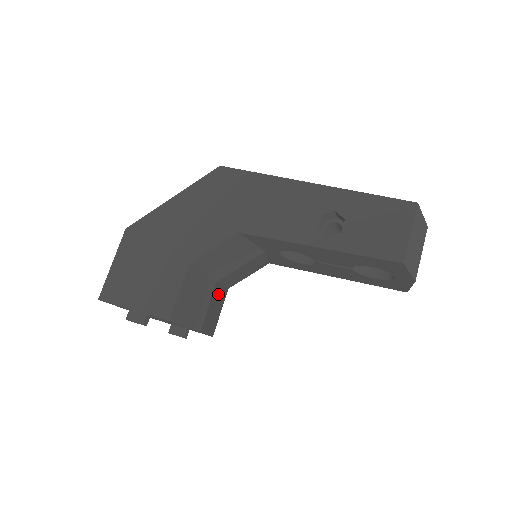
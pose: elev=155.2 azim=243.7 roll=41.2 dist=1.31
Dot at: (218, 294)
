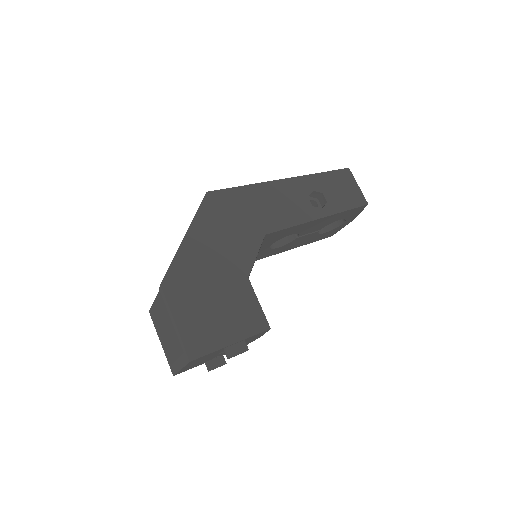
Dot at: occluded
